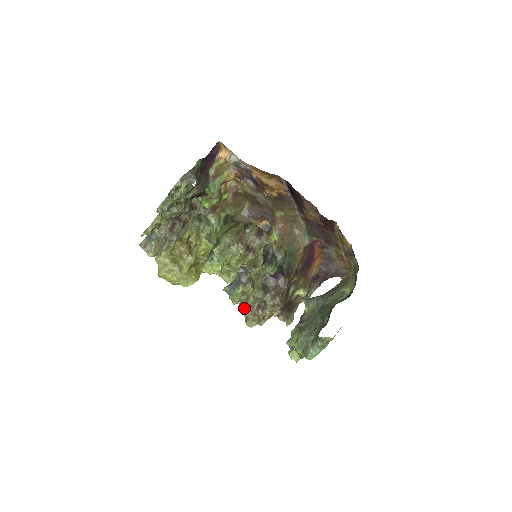
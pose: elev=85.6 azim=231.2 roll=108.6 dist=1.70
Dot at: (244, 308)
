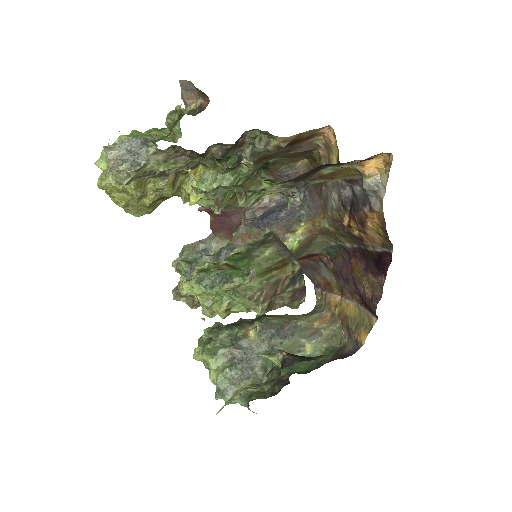
Dot at: occluded
